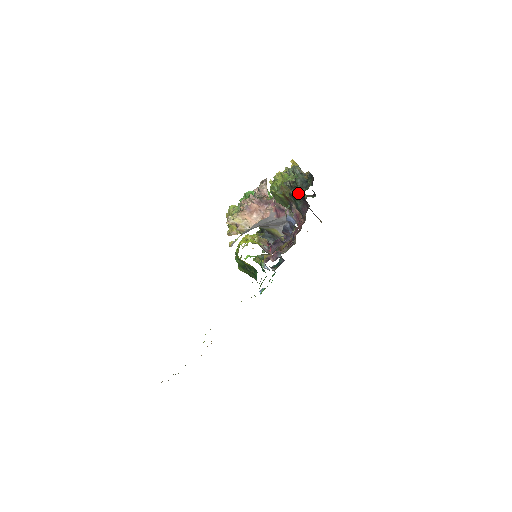
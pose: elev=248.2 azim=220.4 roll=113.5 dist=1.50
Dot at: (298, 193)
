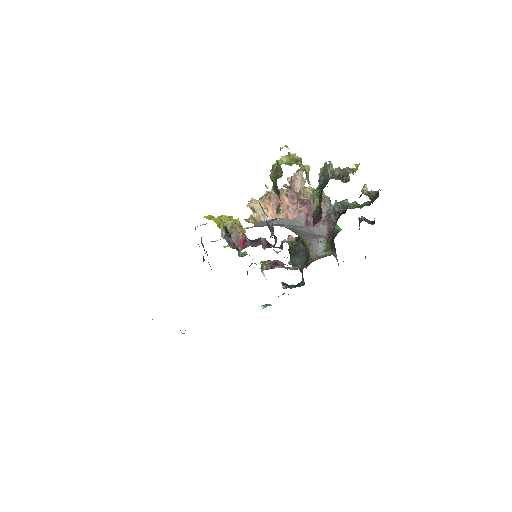
Dot at: occluded
